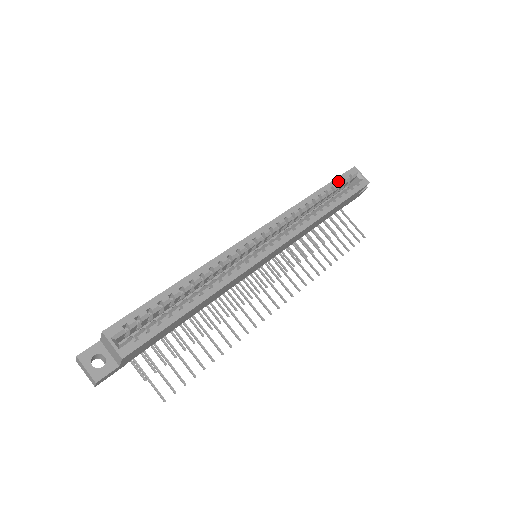
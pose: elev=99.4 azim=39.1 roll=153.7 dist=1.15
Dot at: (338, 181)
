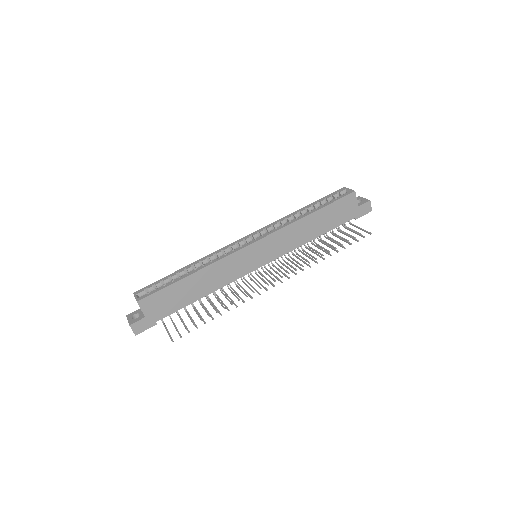
Dot at: (325, 198)
